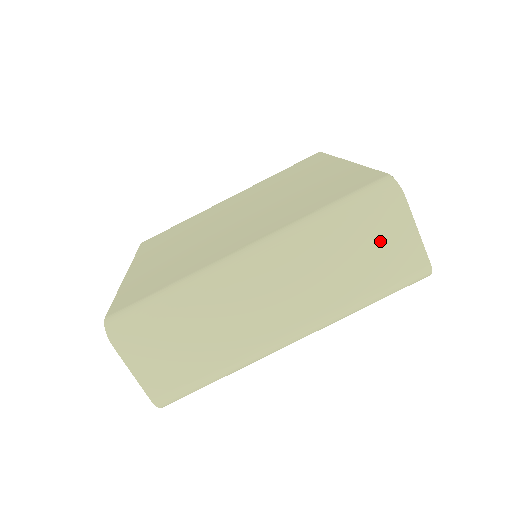
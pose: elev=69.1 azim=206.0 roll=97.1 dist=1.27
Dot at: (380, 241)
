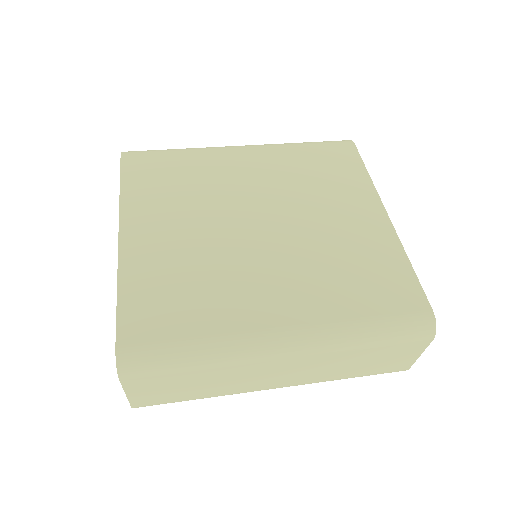
Dot at: (391, 356)
